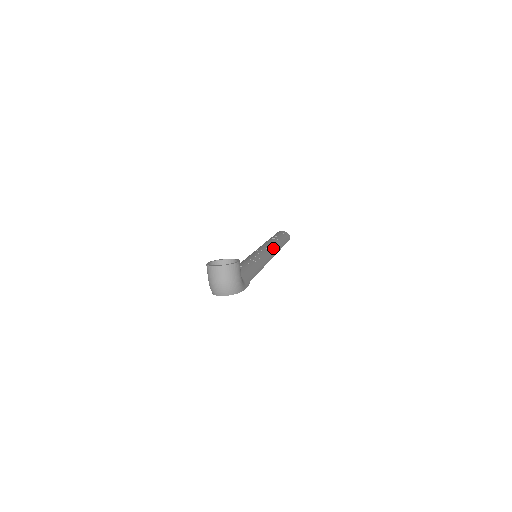
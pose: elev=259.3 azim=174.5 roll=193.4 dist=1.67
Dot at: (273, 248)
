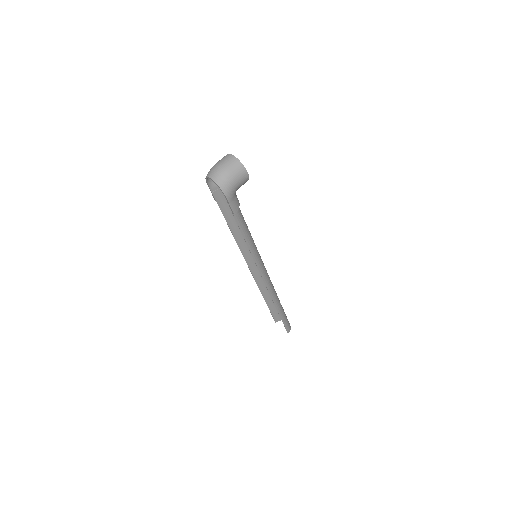
Dot at: (272, 285)
